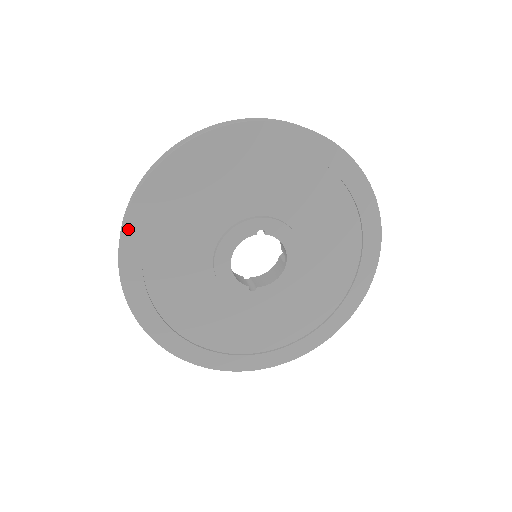
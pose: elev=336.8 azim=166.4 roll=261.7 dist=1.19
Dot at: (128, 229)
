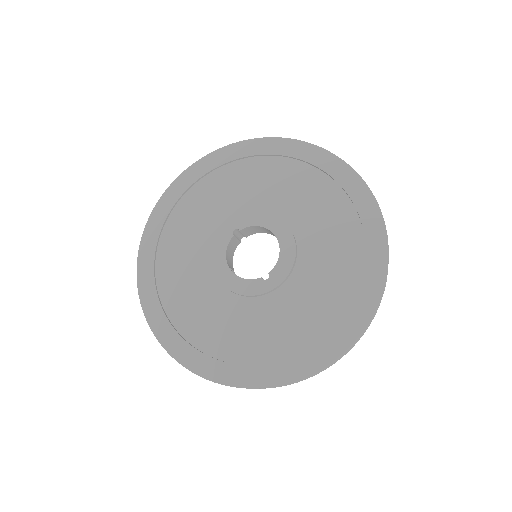
Dot at: (145, 303)
